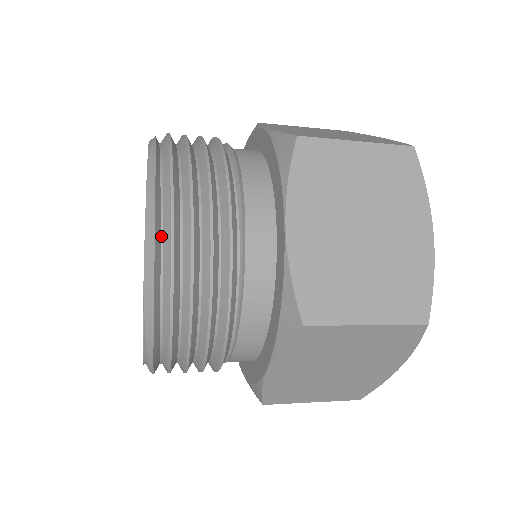
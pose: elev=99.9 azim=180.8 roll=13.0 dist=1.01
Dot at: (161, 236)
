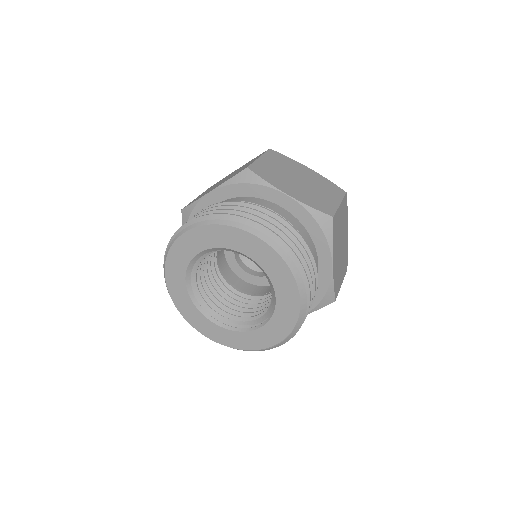
Dot at: occluded
